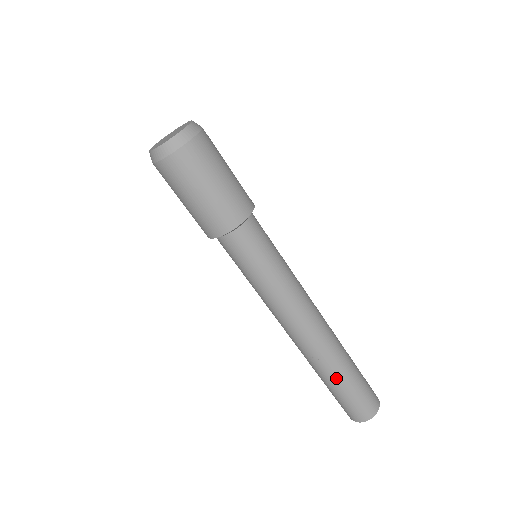
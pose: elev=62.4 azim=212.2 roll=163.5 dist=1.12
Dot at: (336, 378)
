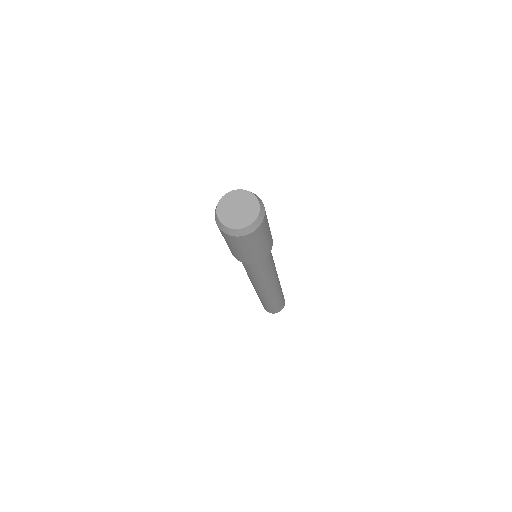
Dot at: (274, 302)
